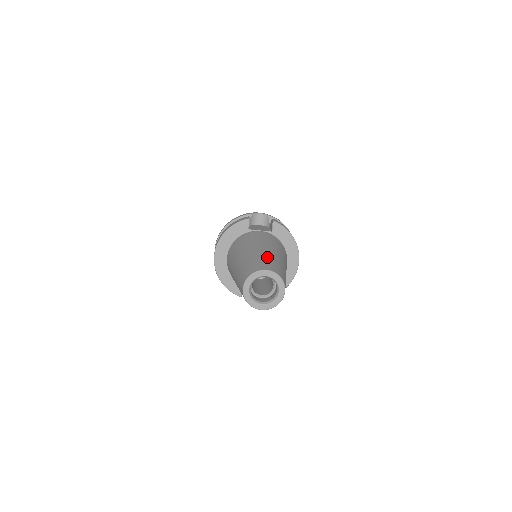
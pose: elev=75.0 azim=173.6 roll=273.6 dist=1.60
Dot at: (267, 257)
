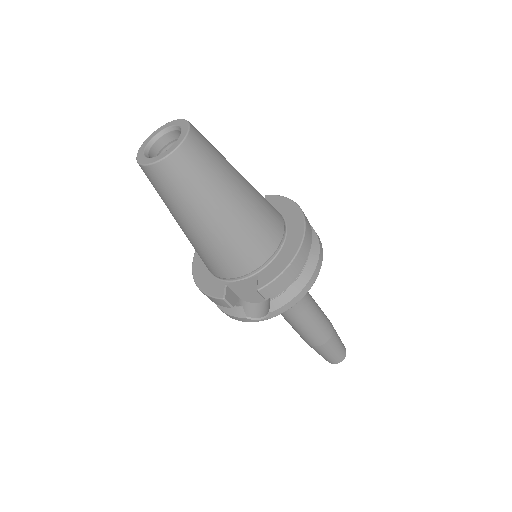
Dot at: occluded
